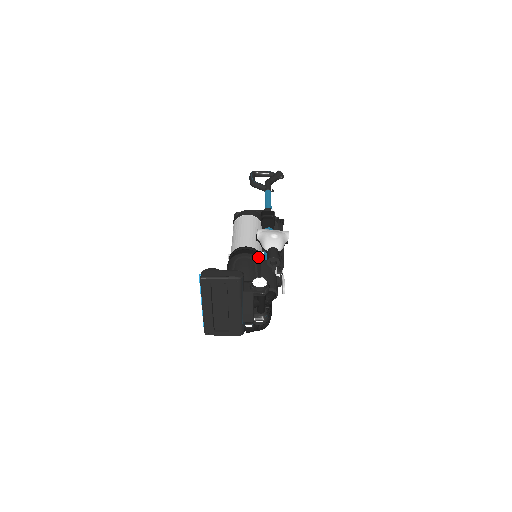
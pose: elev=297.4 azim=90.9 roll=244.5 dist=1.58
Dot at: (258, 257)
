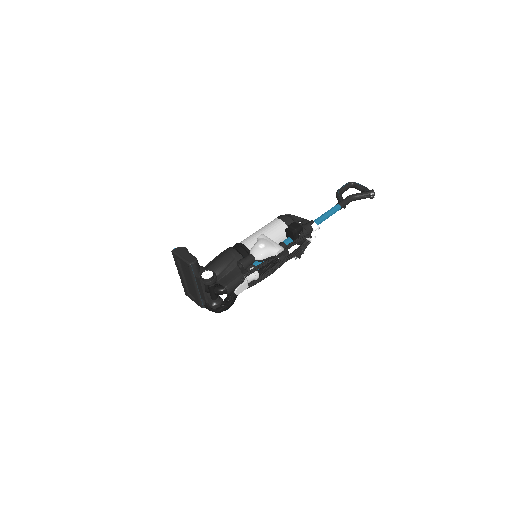
Dot at: (242, 257)
